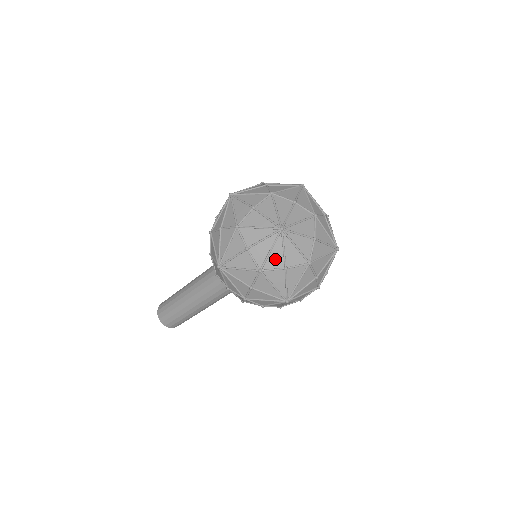
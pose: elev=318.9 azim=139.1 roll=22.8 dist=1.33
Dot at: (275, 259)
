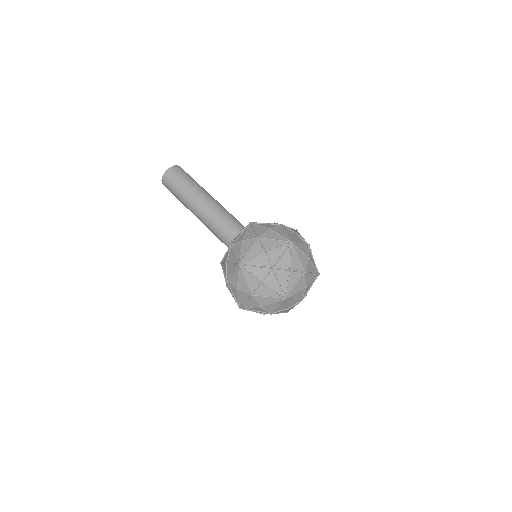
Dot at: (264, 300)
